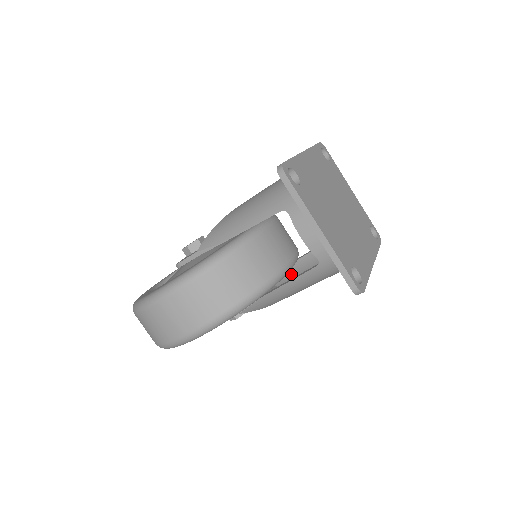
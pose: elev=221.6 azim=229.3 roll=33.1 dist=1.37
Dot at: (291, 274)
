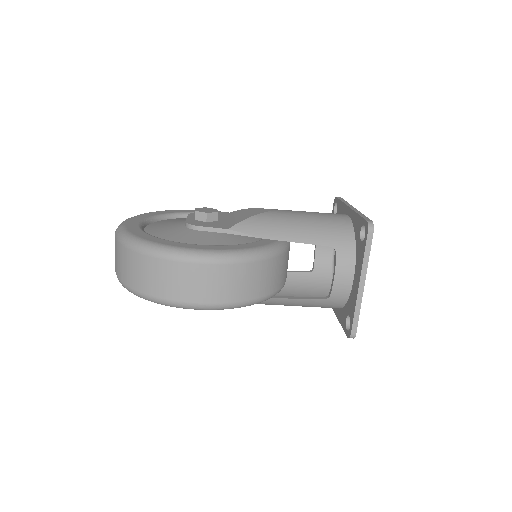
Dot at: occluded
